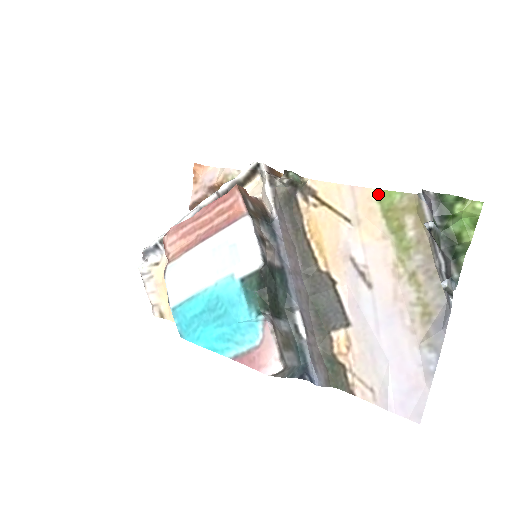
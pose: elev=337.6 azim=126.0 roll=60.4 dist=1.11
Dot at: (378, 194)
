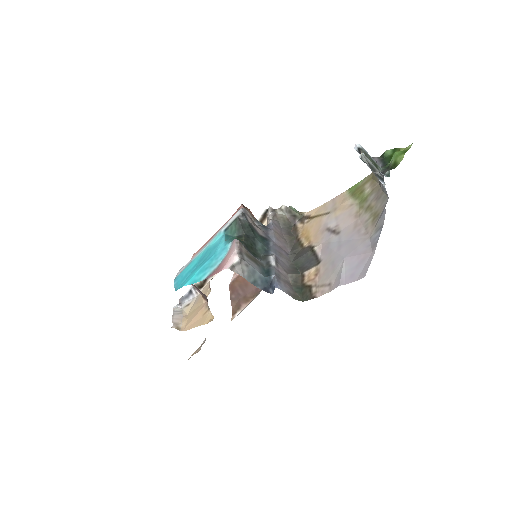
Dot at: (349, 190)
